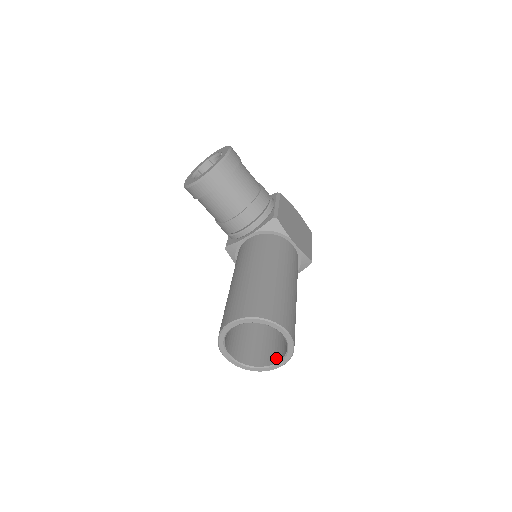
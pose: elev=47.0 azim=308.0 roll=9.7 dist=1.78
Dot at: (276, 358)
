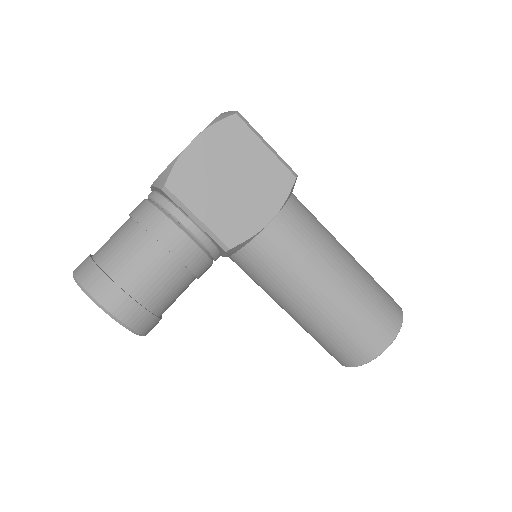
Dot at: occluded
